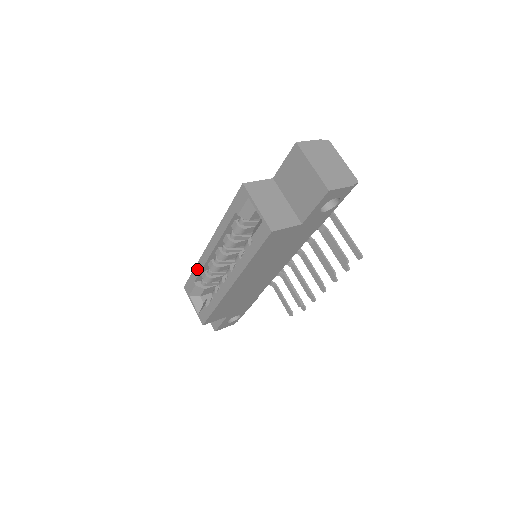
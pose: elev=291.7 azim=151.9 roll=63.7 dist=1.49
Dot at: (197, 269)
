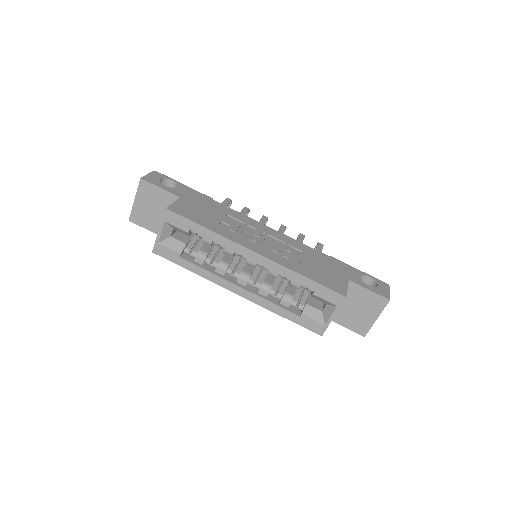
Dot at: (211, 235)
